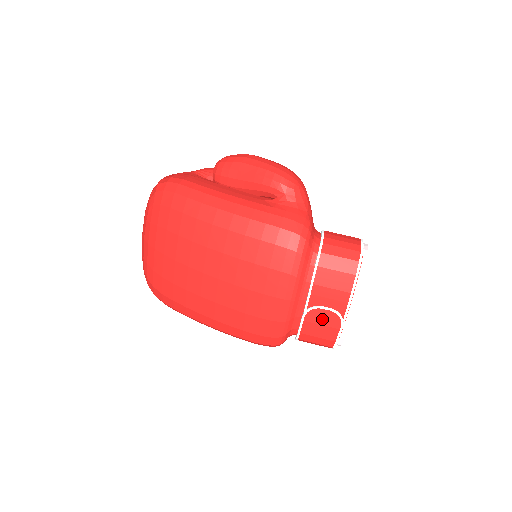
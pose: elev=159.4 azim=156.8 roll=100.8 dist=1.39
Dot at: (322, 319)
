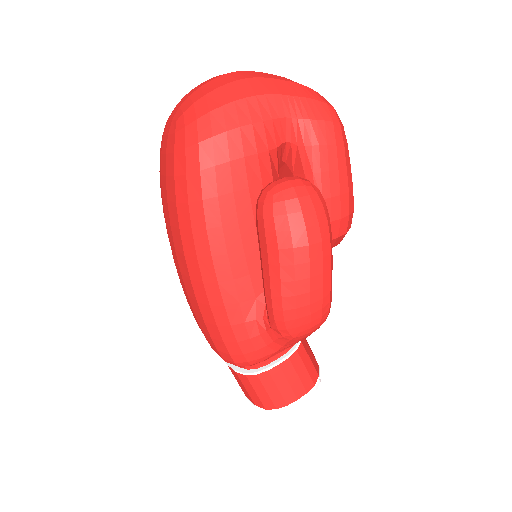
Dot at: occluded
